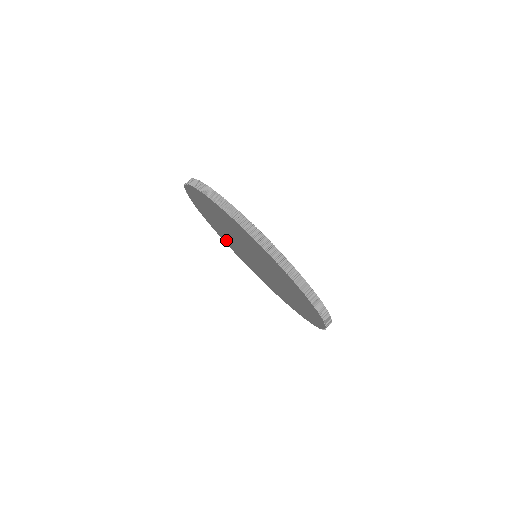
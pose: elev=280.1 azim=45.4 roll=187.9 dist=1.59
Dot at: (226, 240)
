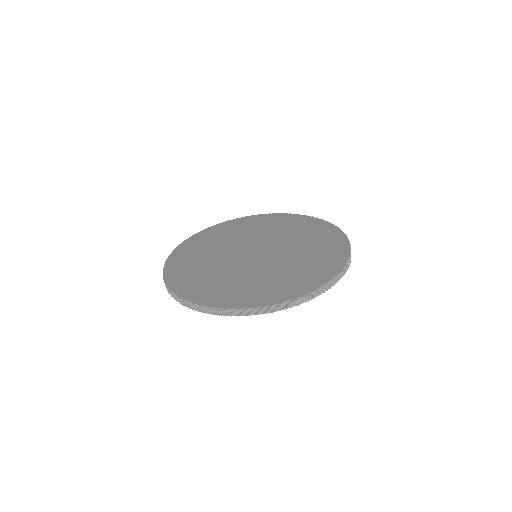
Dot at: occluded
